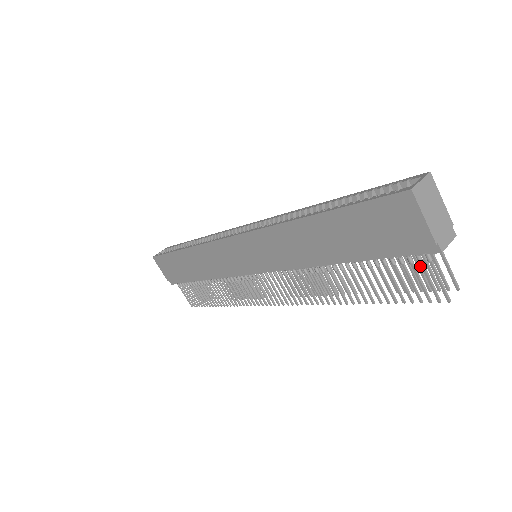
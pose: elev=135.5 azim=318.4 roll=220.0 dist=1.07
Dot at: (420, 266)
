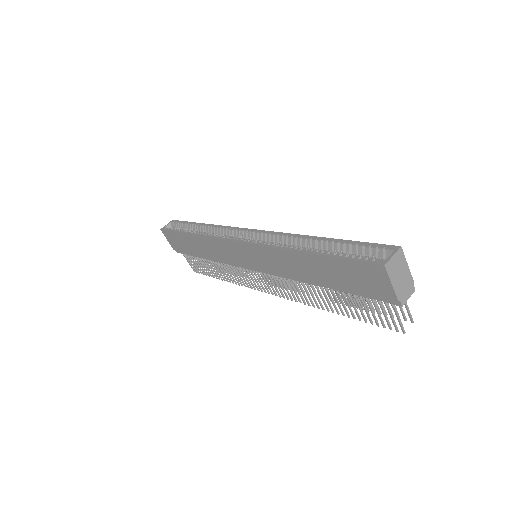
Dot at: occluded
